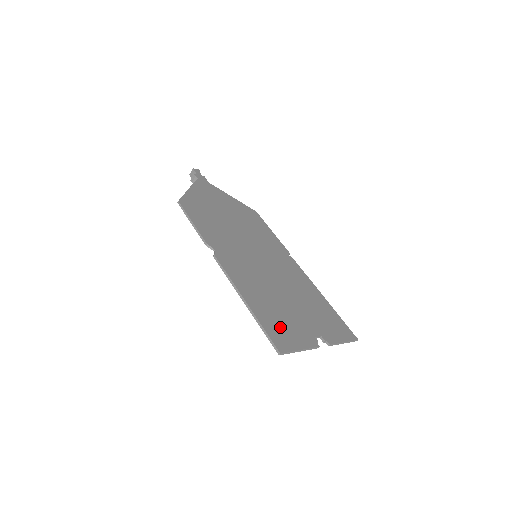
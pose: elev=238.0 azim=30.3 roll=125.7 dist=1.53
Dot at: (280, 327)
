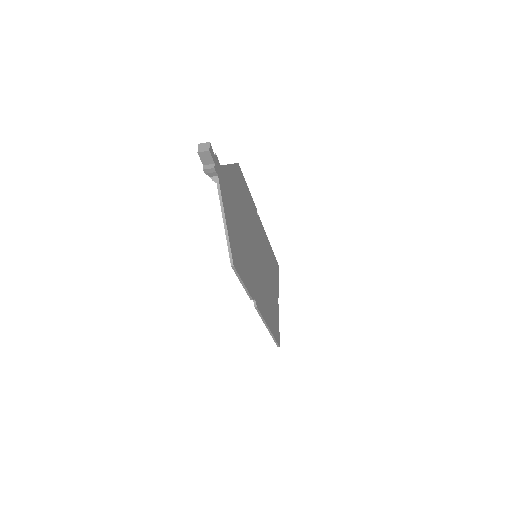
Dot at: (275, 324)
